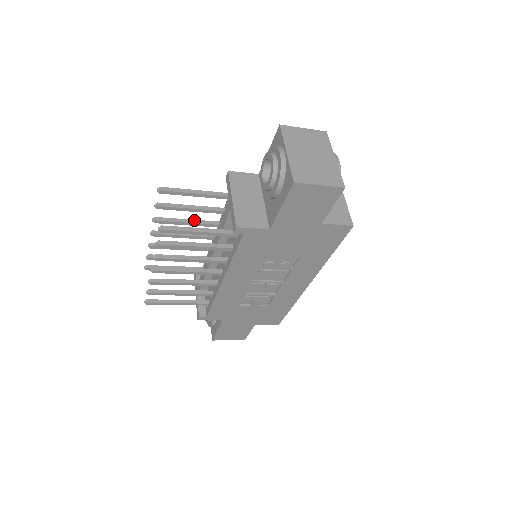
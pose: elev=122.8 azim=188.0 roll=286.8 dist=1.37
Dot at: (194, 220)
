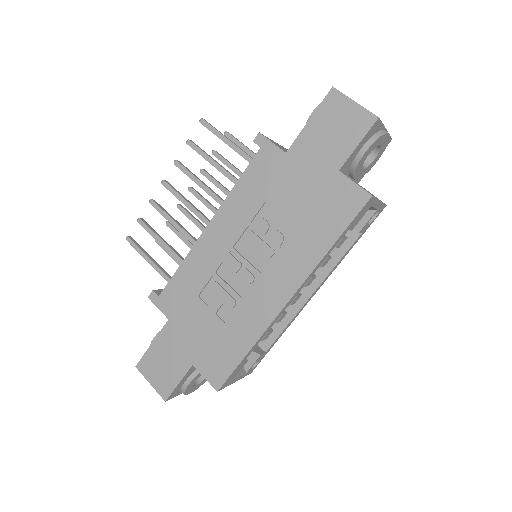
Dot at: occluded
